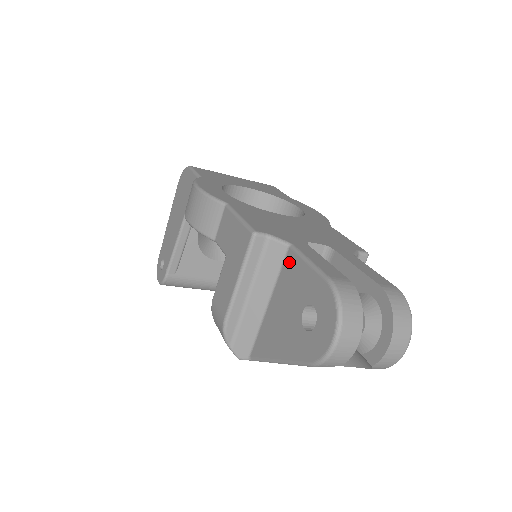
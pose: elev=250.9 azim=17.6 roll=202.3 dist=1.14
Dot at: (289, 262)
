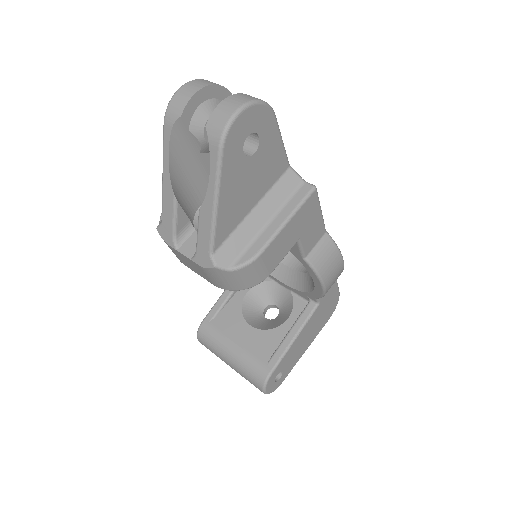
Dot at: occluded
